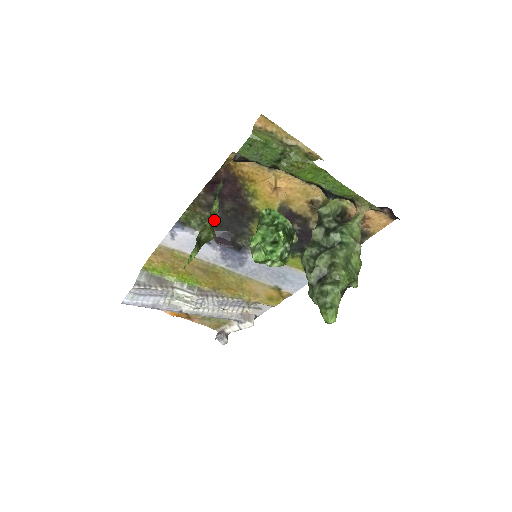
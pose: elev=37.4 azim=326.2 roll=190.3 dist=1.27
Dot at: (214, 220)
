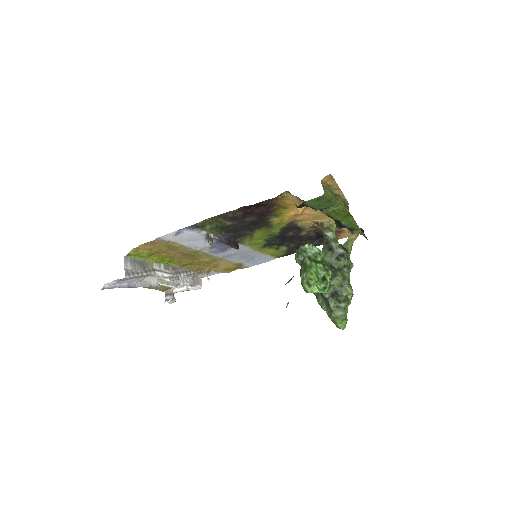
Dot at: (228, 226)
